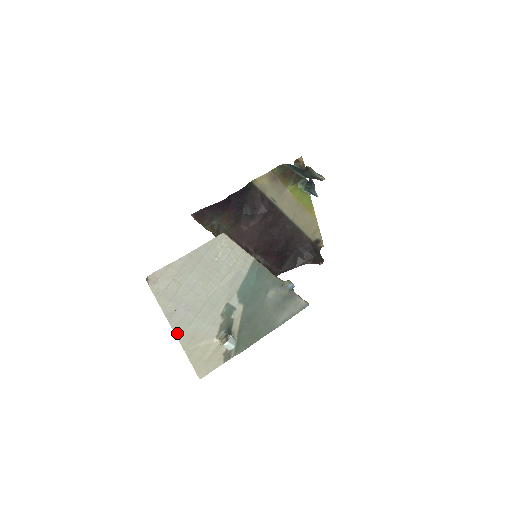
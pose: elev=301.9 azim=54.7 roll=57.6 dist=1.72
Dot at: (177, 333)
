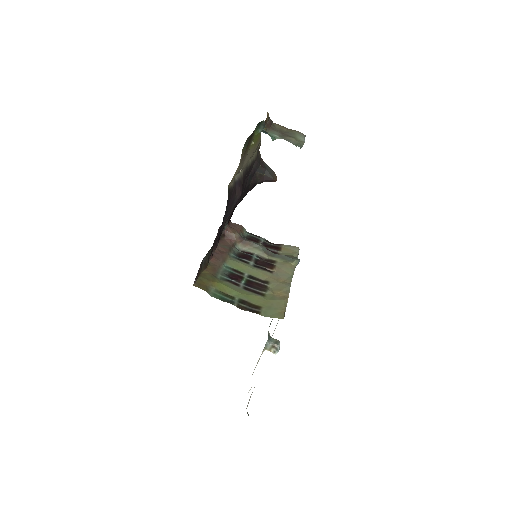
Dot at: occluded
